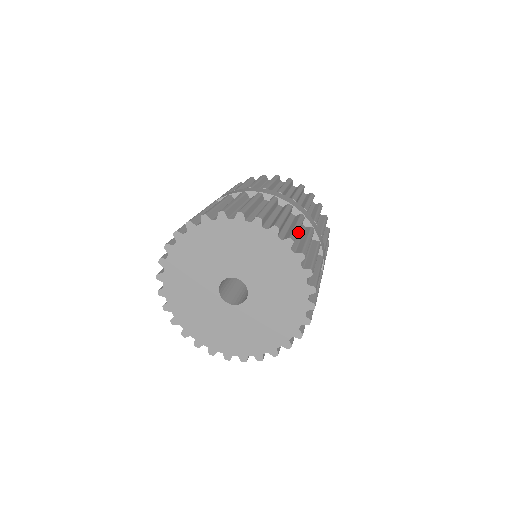
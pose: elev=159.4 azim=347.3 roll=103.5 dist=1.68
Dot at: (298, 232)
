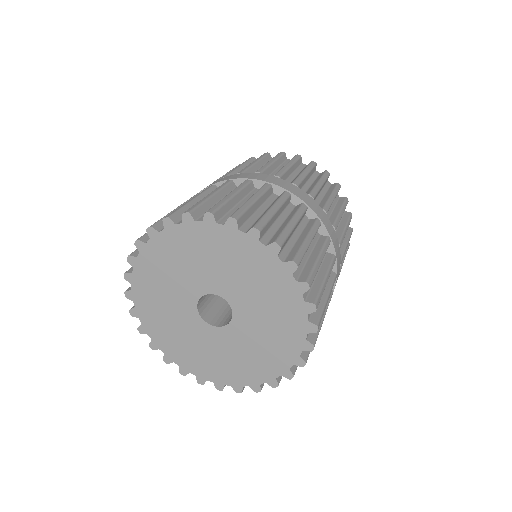
Dot at: occluded
